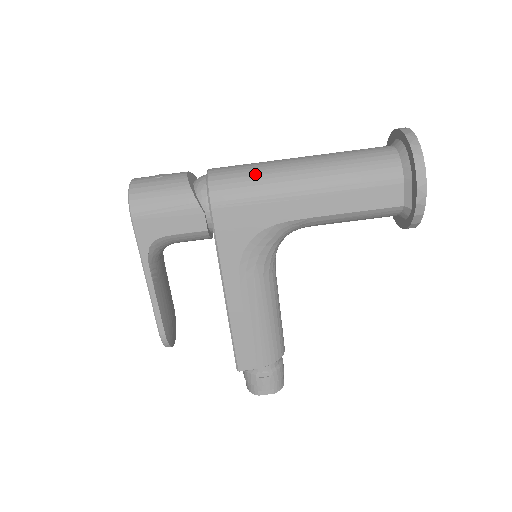
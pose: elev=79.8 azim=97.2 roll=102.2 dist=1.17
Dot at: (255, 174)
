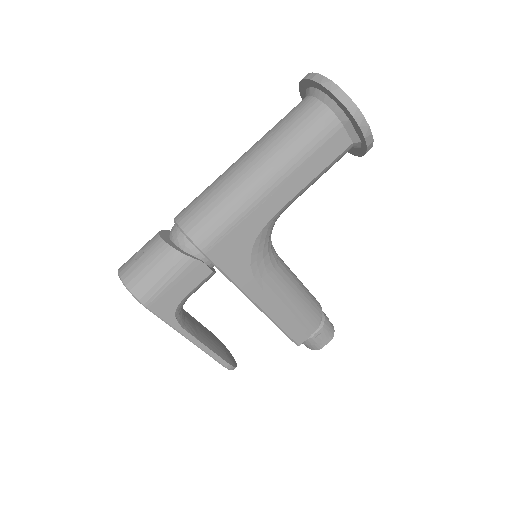
Dot at: (220, 201)
